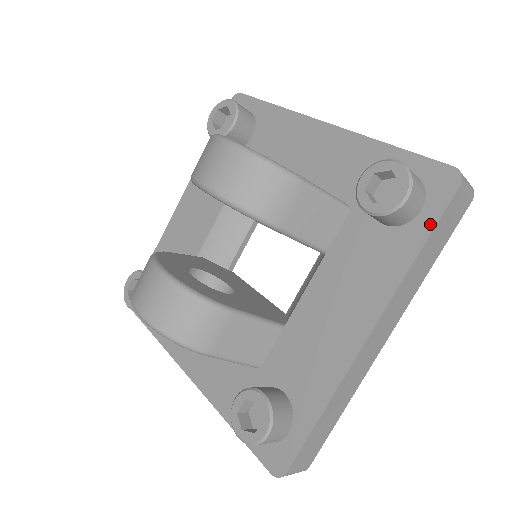
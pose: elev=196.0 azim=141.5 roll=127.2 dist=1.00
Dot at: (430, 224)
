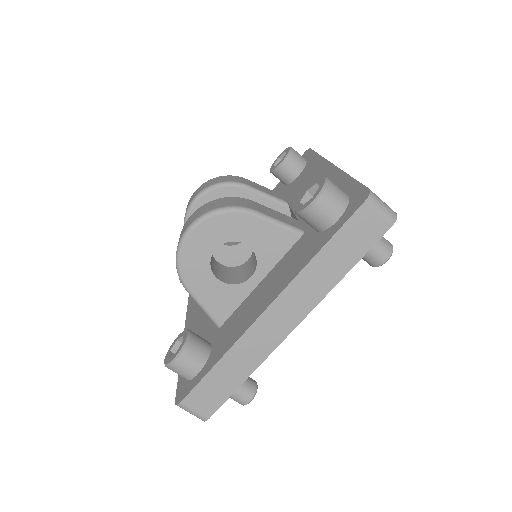
Dot at: (313, 154)
